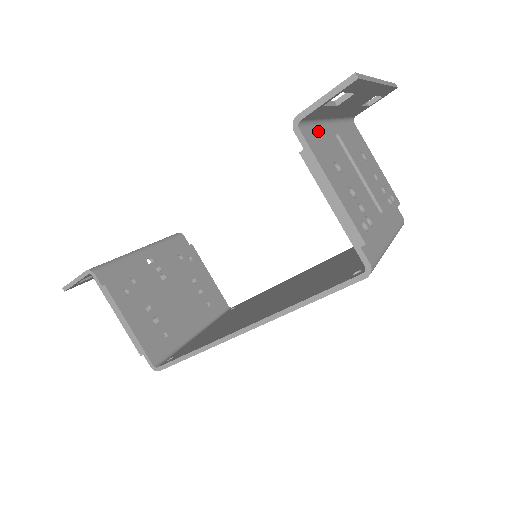
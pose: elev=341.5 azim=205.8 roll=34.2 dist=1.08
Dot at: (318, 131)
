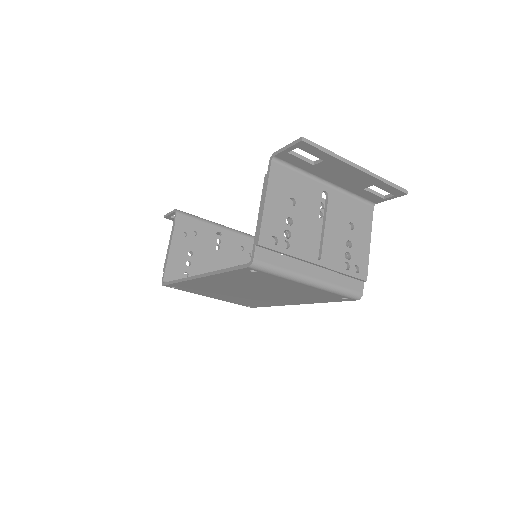
Dot at: (298, 176)
